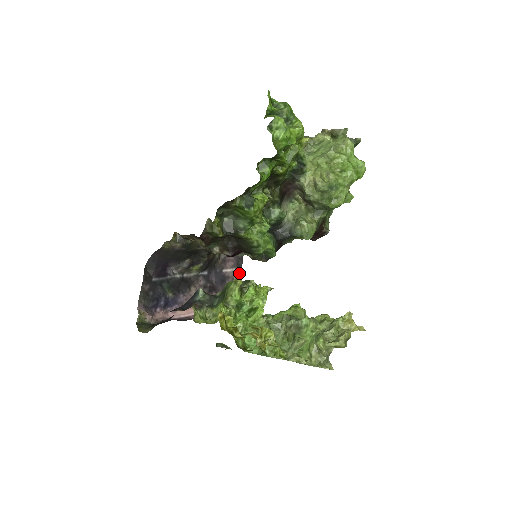
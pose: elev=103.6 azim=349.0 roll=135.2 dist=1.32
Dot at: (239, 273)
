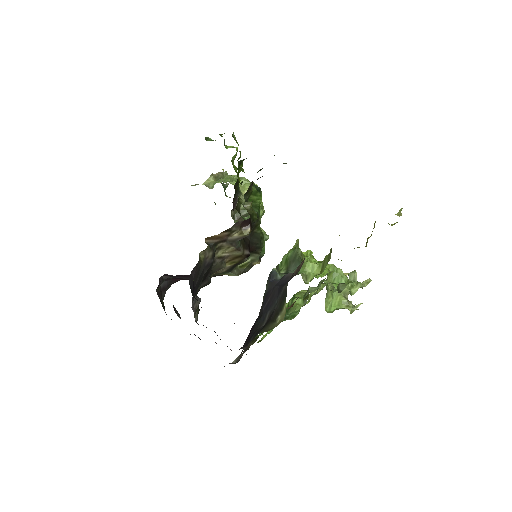
Dot at: occluded
